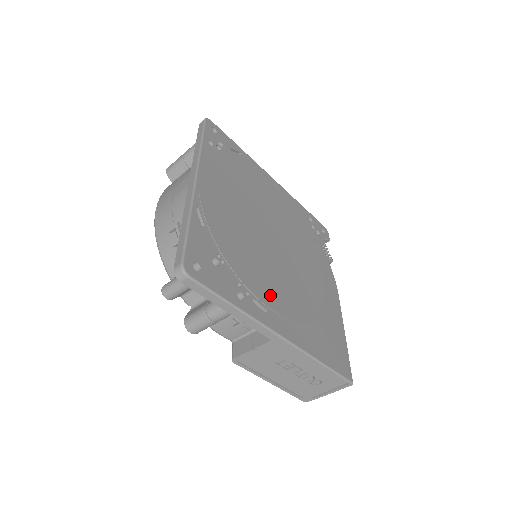
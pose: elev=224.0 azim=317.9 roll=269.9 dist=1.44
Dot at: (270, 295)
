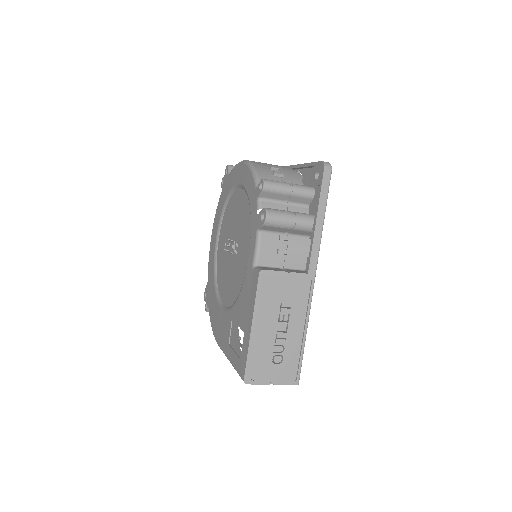
Dot at: occluded
